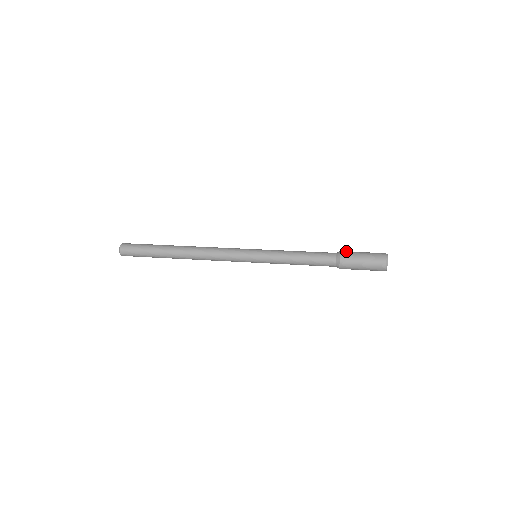
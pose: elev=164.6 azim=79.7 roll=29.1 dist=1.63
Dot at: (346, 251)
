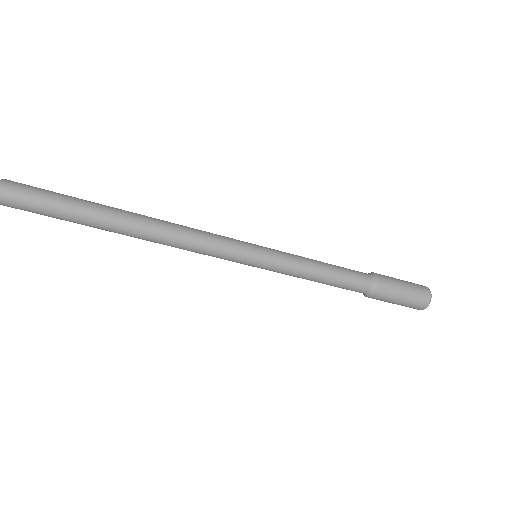
Dot at: (379, 274)
